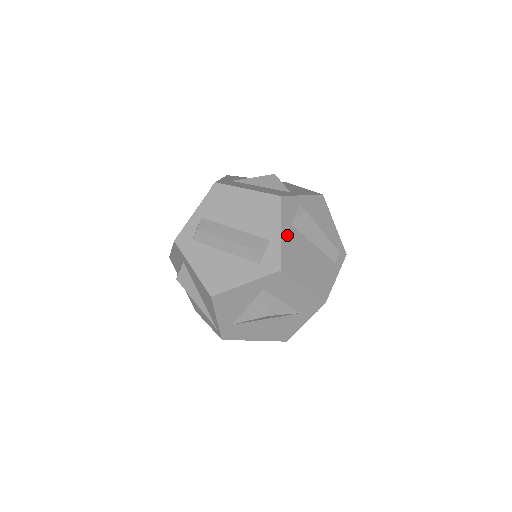
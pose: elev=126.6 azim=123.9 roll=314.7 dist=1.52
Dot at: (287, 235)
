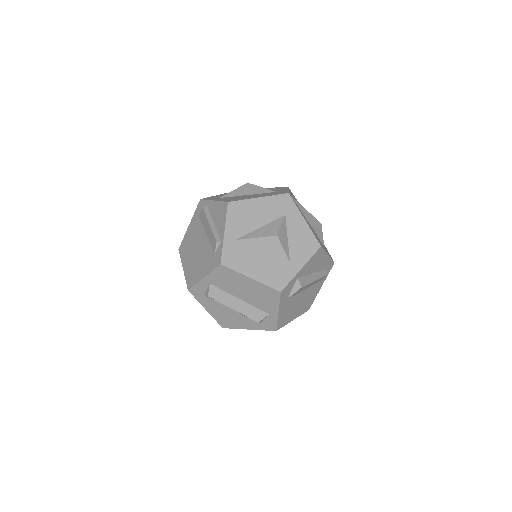
Dot at: (283, 309)
